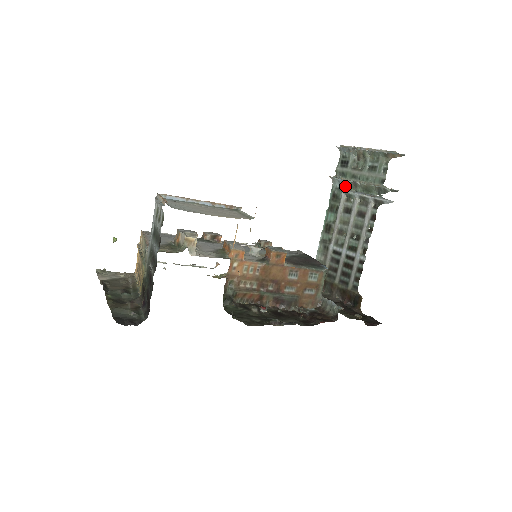
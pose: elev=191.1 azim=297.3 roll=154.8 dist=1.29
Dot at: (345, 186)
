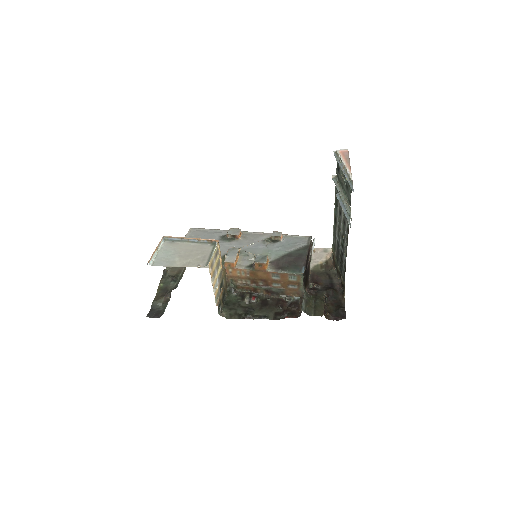
Dot at: occluded
